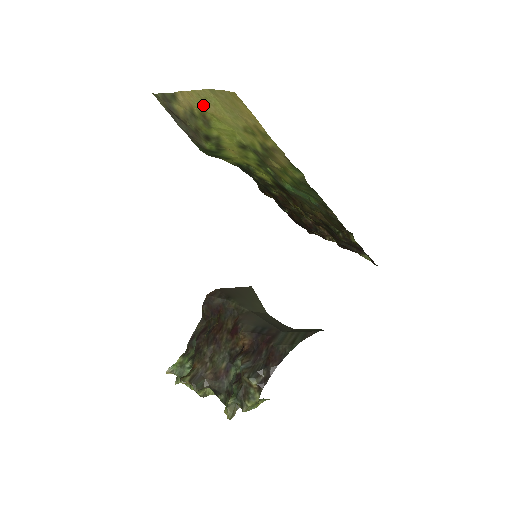
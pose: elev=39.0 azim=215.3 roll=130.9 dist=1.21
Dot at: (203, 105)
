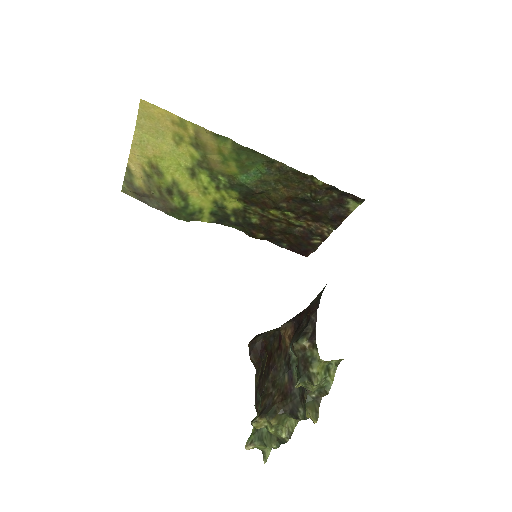
Dot at: (144, 153)
